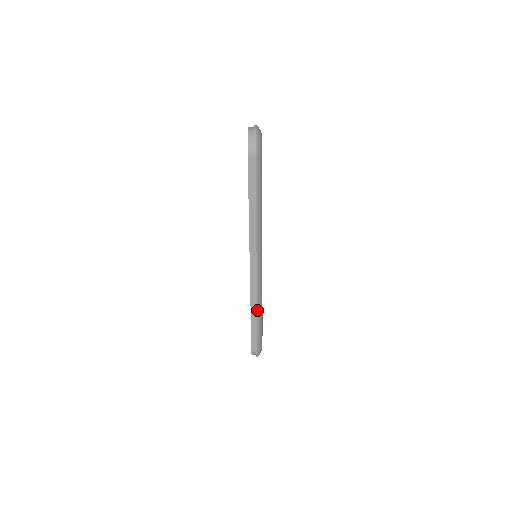
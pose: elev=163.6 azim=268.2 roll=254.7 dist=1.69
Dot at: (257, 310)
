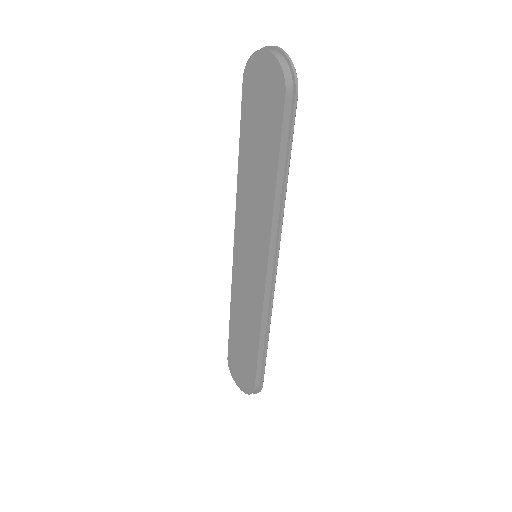
Dot at: (269, 331)
